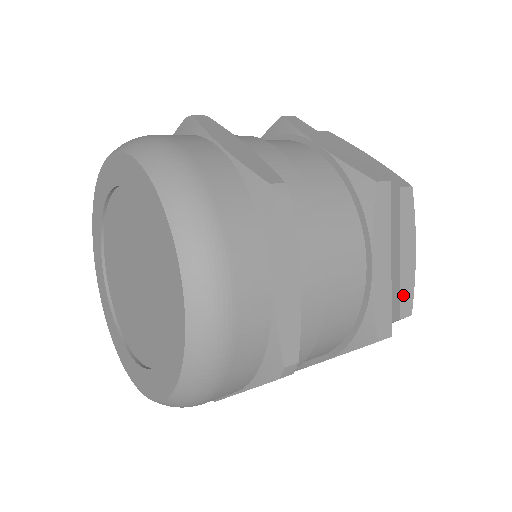
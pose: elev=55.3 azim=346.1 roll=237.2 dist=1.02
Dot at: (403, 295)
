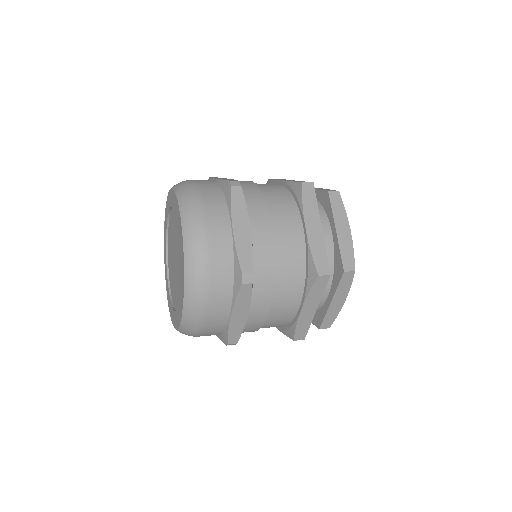
Dot at: (326, 319)
